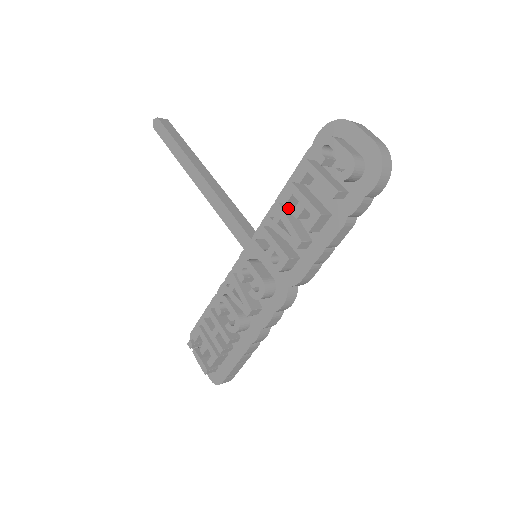
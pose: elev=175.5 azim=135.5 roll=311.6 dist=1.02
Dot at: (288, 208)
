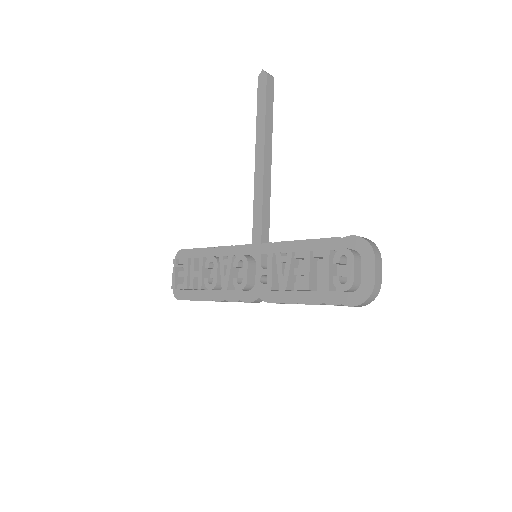
Dot at: (296, 258)
